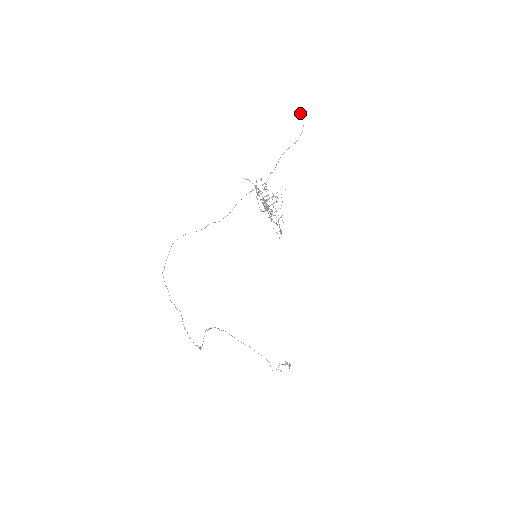
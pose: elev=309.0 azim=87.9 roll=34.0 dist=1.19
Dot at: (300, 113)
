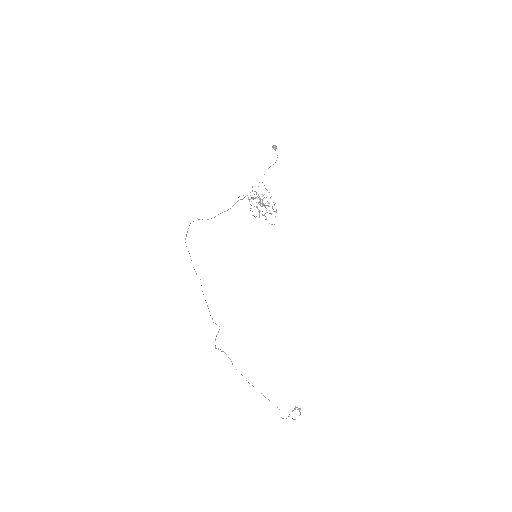
Dot at: (274, 147)
